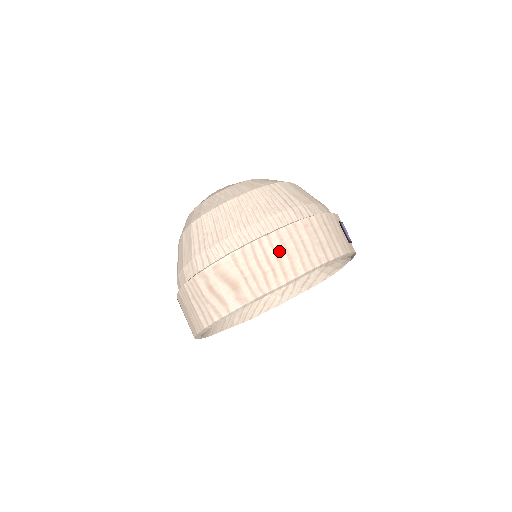
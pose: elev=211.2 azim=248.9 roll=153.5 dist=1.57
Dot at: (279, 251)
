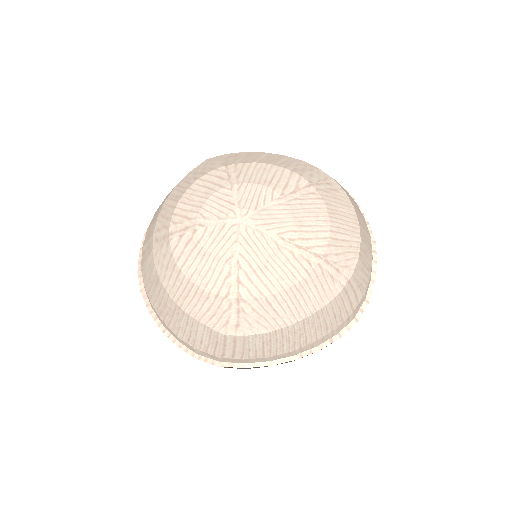
Dot at: occluded
